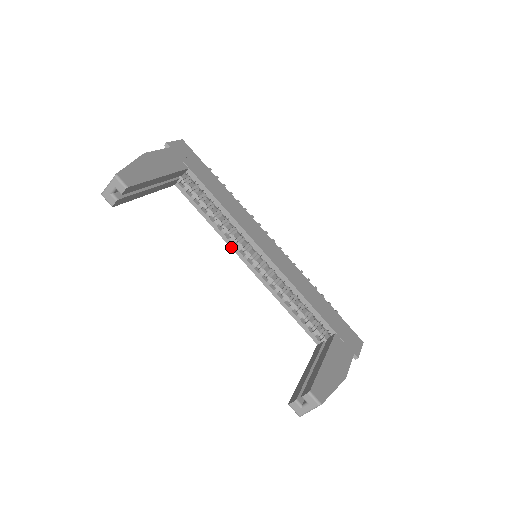
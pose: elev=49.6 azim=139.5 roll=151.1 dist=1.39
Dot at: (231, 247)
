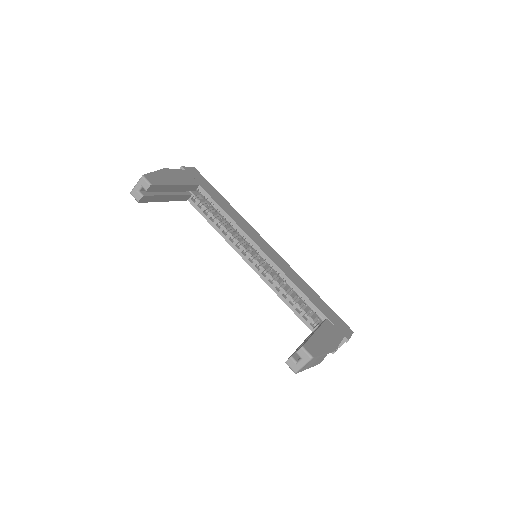
Dot at: (235, 249)
